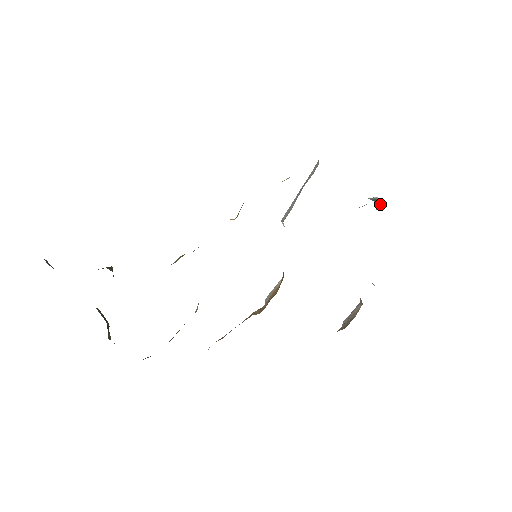
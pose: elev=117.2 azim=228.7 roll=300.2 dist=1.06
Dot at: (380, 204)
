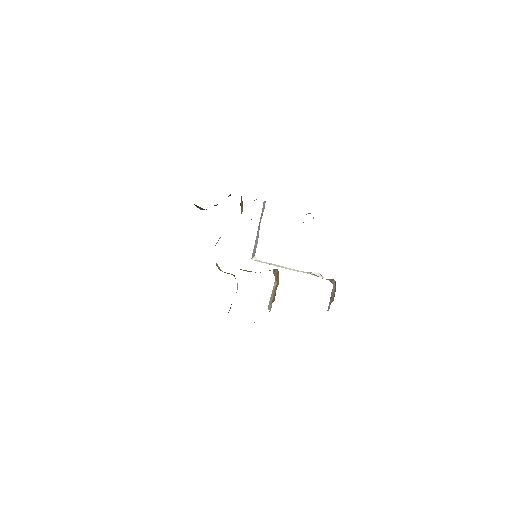
Dot at: occluded
